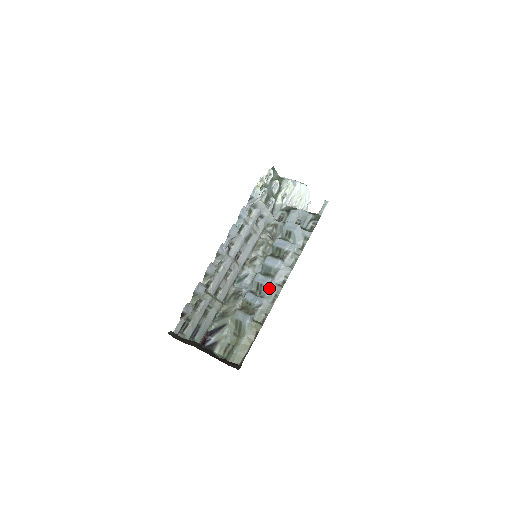
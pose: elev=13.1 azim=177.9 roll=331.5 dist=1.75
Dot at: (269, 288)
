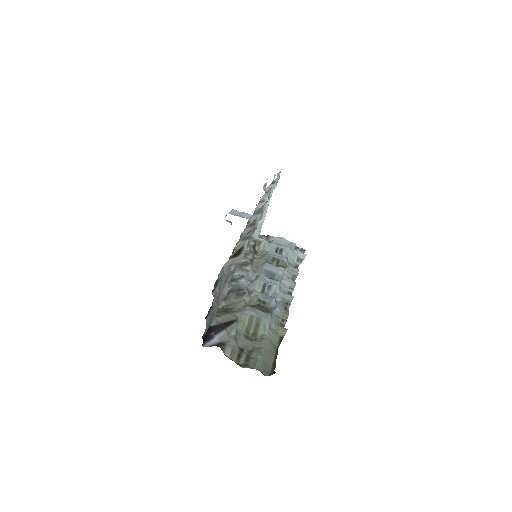
Dot at: (277, 294)
